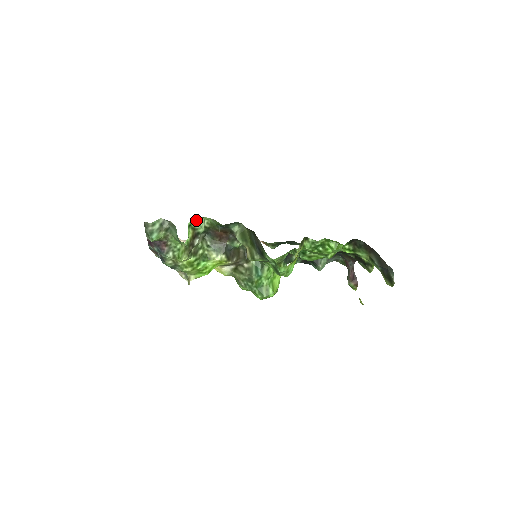
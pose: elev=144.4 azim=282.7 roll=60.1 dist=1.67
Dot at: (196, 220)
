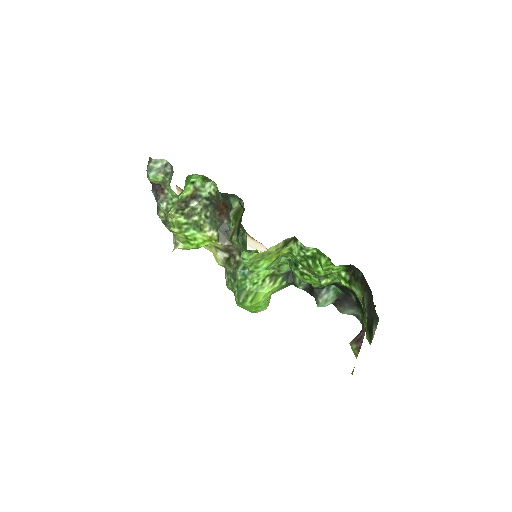
Dot at: (202, 180)
